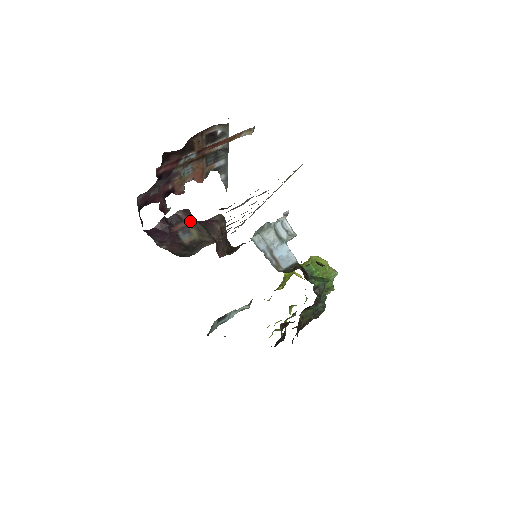
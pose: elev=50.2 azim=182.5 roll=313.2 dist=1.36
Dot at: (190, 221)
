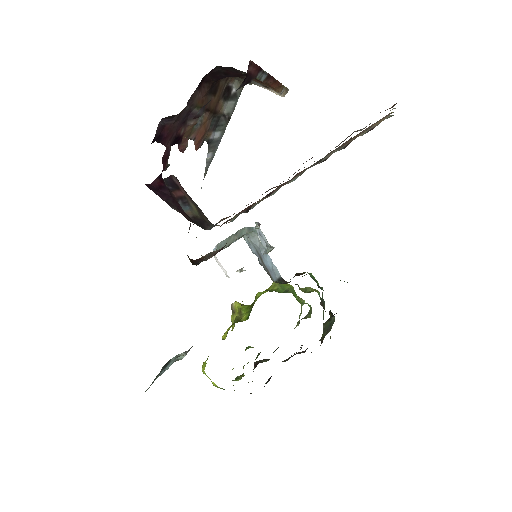
Dot at: (186, 193)
